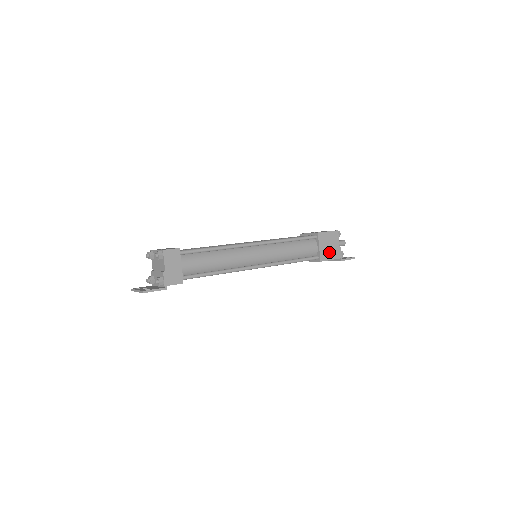
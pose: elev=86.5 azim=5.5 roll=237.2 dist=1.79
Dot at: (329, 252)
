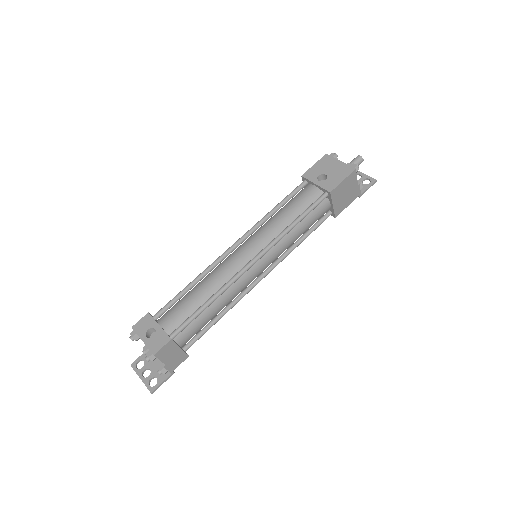
Dot at: (345, 200)
